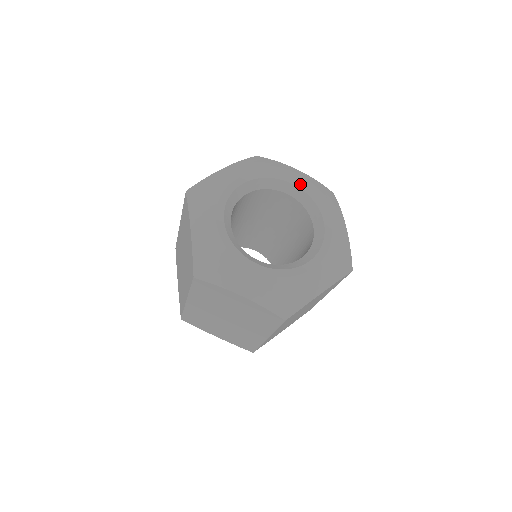
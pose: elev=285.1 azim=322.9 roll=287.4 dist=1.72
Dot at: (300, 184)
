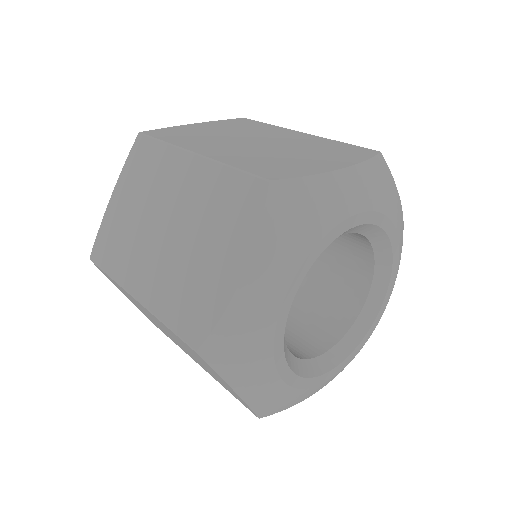
Dot at: (397, 249)
